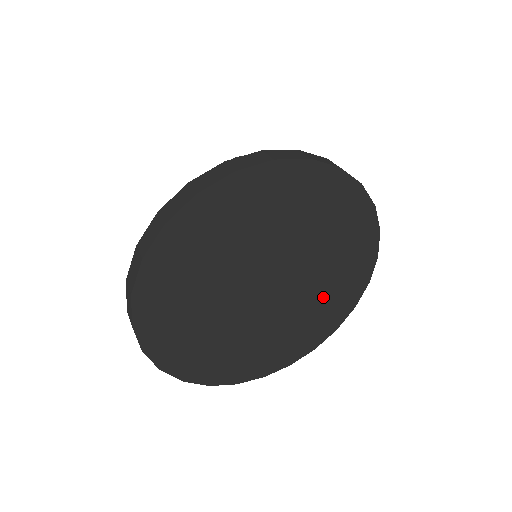
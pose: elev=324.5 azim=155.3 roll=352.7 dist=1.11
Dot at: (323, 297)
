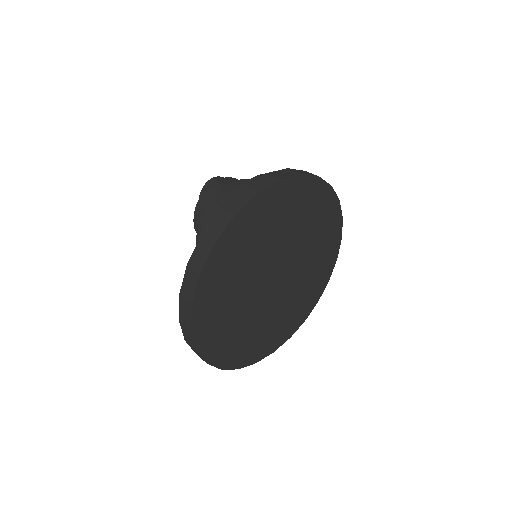
Dot at: (310, 277)
